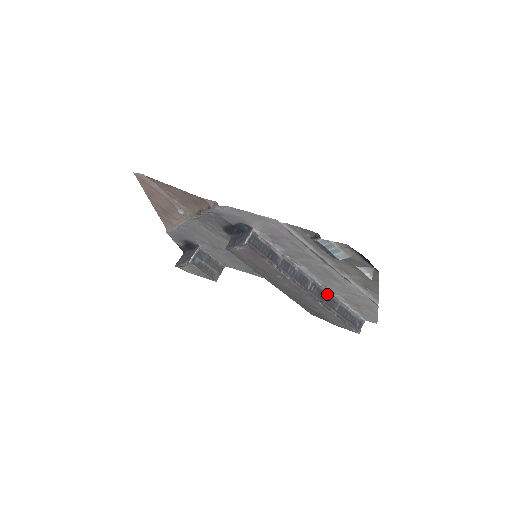
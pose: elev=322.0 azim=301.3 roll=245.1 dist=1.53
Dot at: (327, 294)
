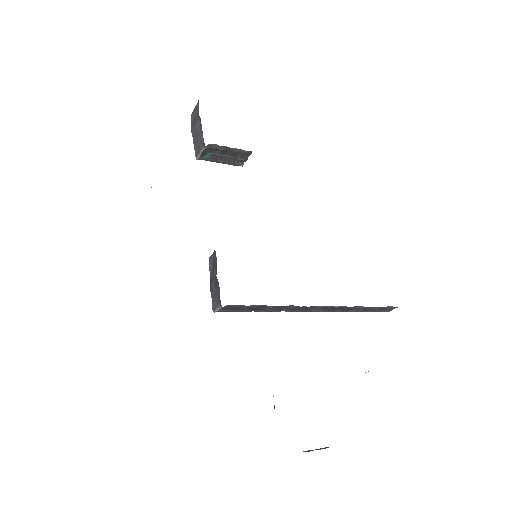
Dot at: (344, 307)
